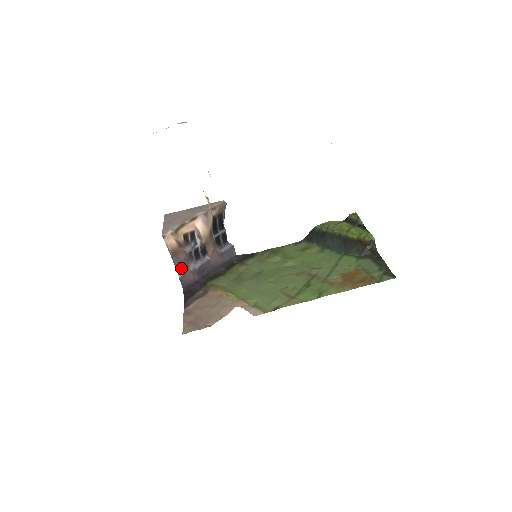
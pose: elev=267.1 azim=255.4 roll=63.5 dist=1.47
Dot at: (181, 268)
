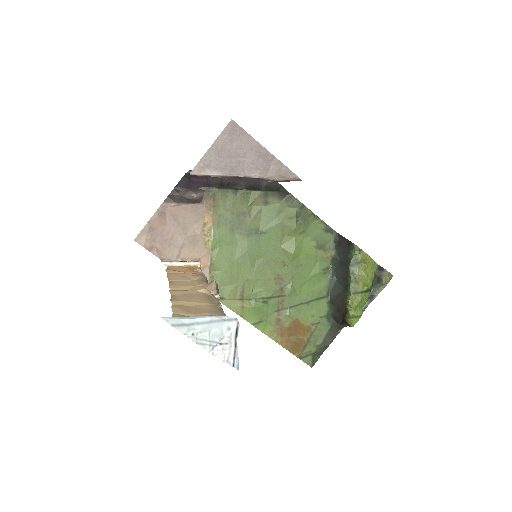
Dot at: occluded
